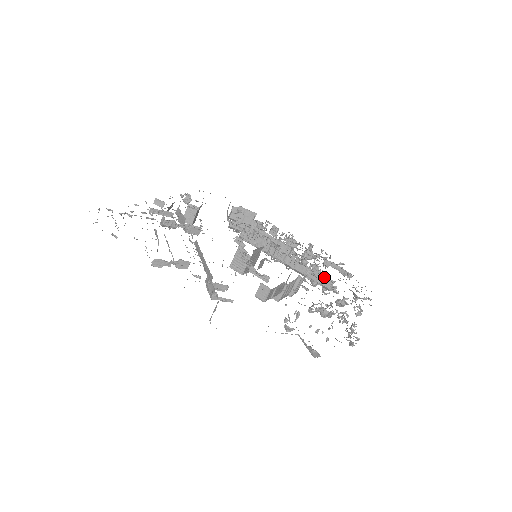
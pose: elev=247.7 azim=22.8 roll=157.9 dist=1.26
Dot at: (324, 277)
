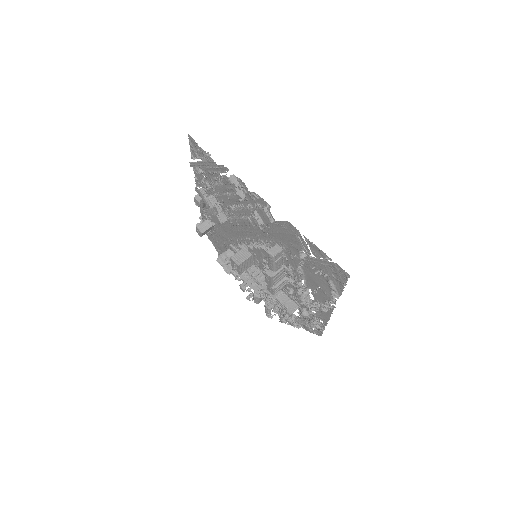
Dot at: (292, 301)
